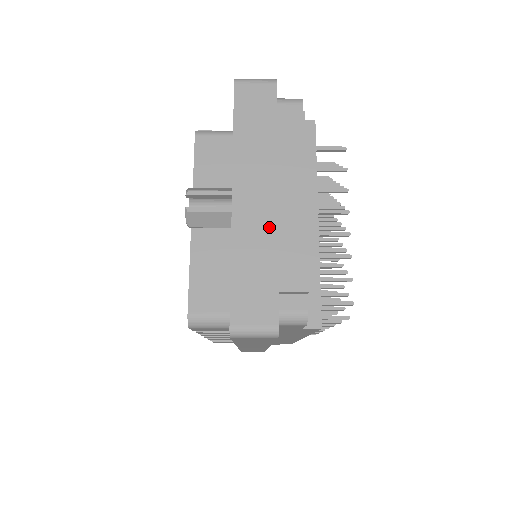
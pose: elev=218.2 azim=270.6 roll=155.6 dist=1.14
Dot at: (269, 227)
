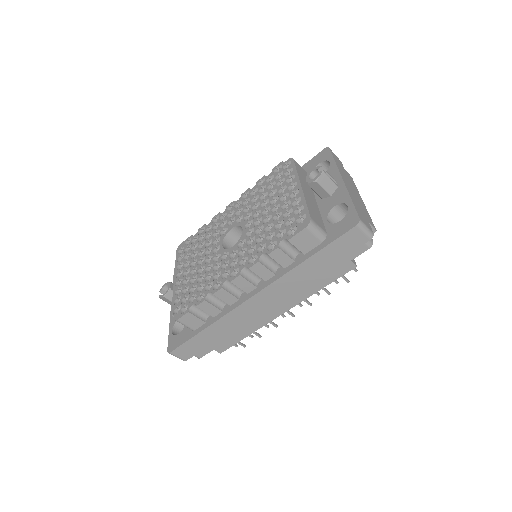
Dot at: (357, 200)
